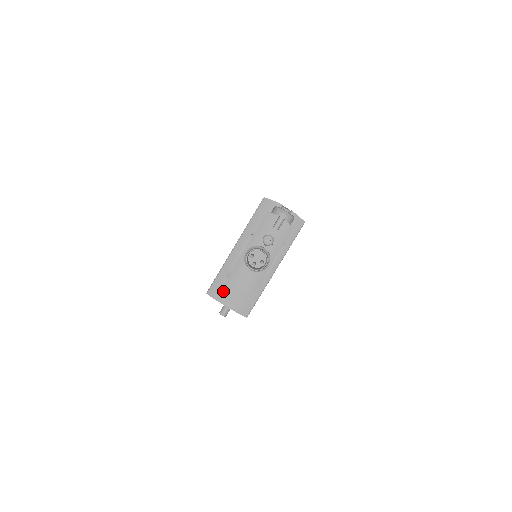
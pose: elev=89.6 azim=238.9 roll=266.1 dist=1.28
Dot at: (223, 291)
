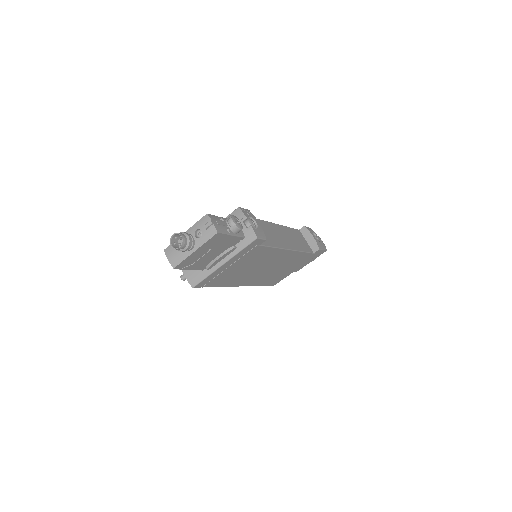
Dot at: occluded
